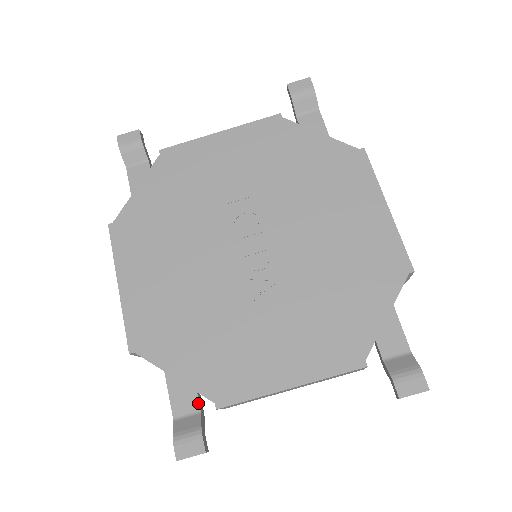
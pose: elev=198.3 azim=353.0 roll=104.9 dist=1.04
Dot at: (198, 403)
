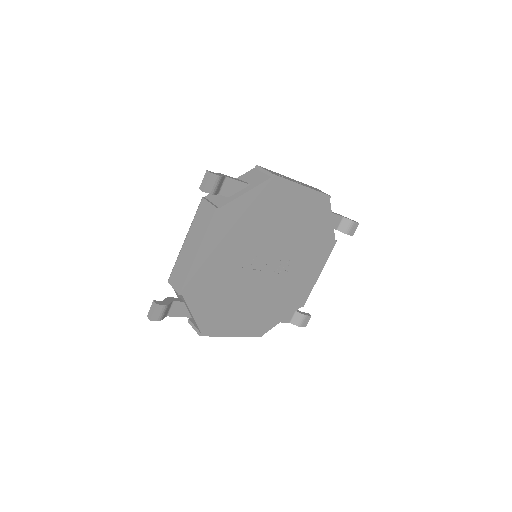
Dot at: occluded
